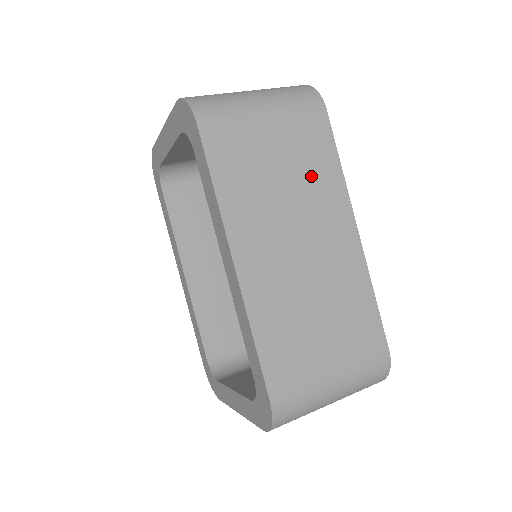
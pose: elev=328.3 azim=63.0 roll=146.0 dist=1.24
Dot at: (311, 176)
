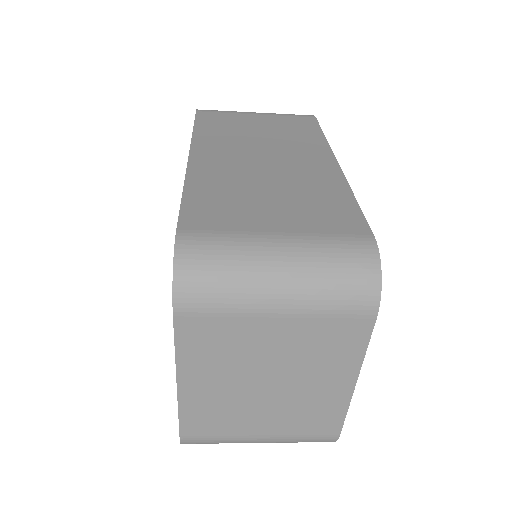
Dot at: (290, 135)
